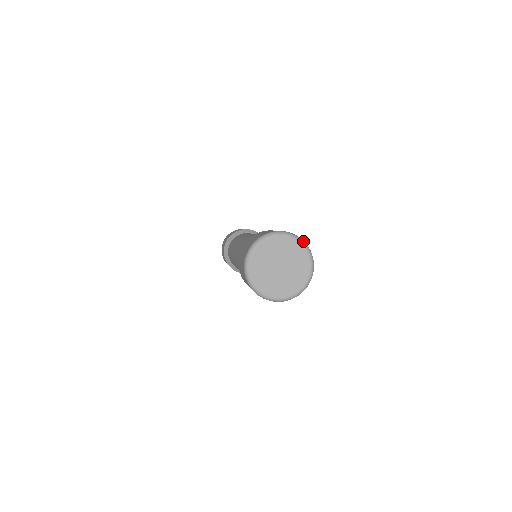
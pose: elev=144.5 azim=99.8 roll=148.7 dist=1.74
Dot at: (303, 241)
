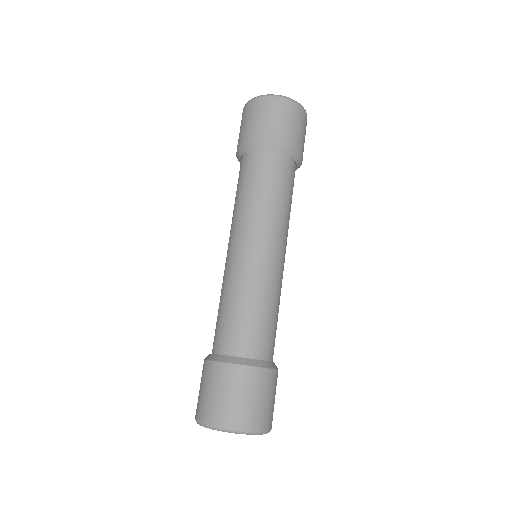
Dot at: (261, 433)
